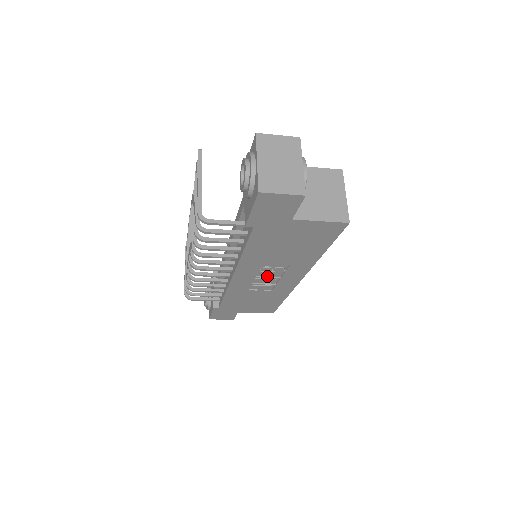
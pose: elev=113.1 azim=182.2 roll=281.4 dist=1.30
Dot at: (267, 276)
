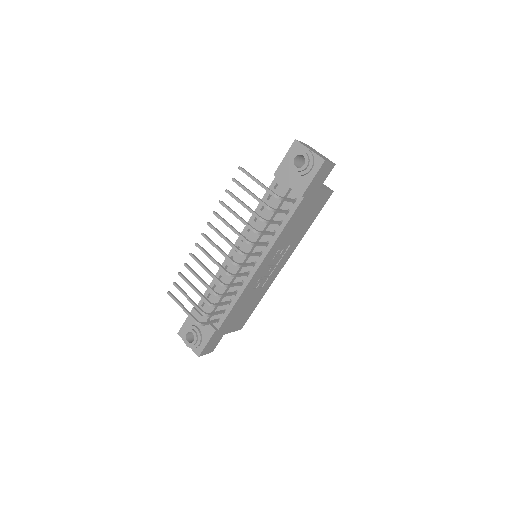
Dot at: (271, 265)
